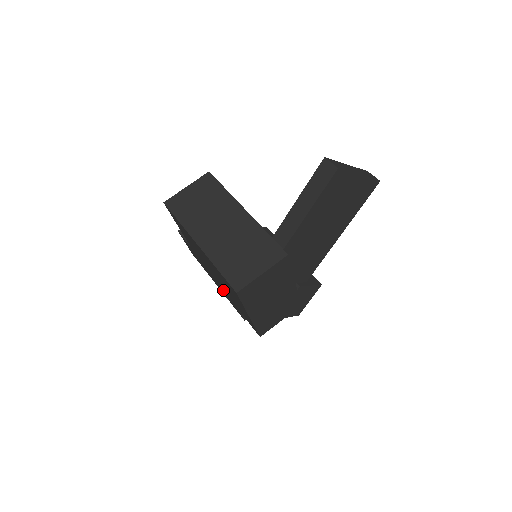
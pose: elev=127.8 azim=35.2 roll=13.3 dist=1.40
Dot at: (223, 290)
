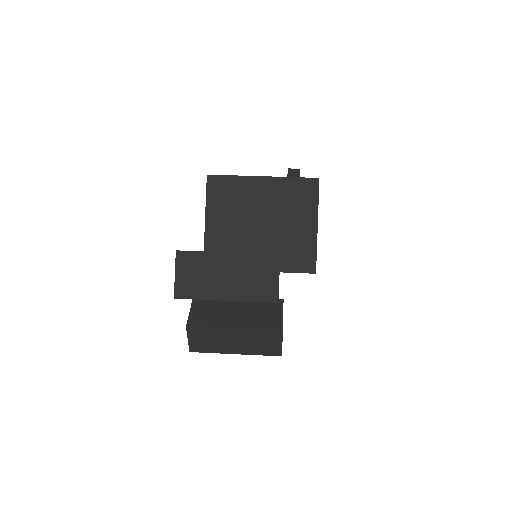
Dot at: (254, 269)
